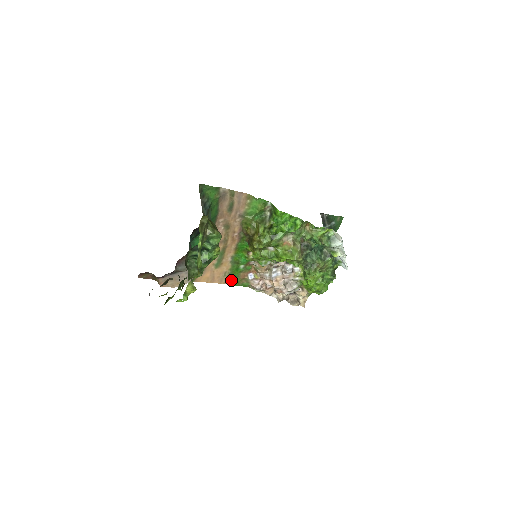
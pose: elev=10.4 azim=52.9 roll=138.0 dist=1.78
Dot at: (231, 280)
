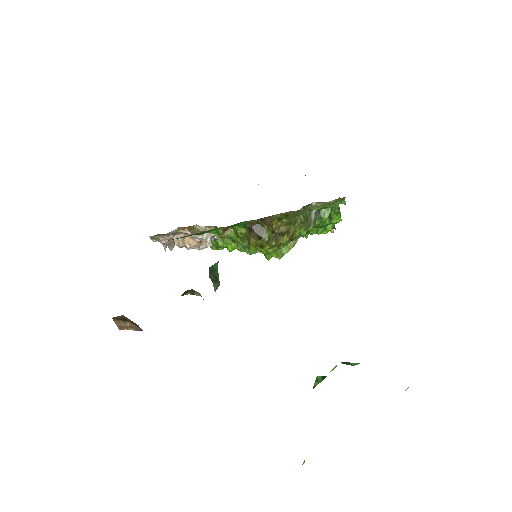
Dot at: occluded
